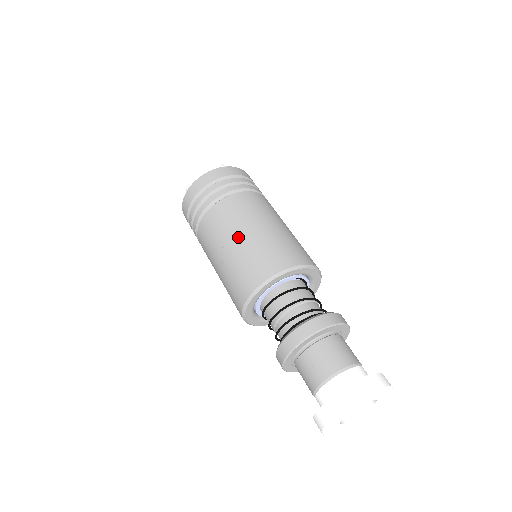
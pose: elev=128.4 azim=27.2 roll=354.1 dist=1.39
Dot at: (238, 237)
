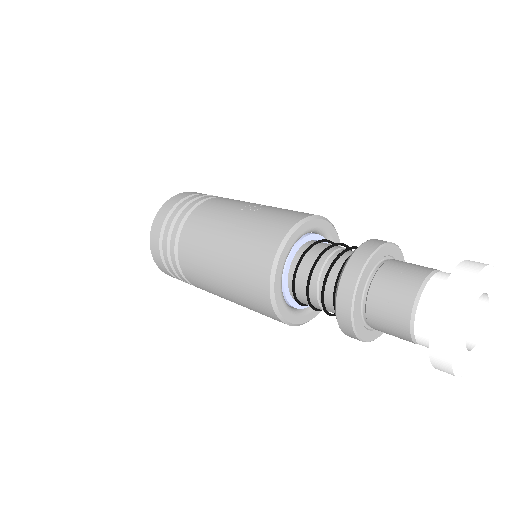
Dot at: occluded
